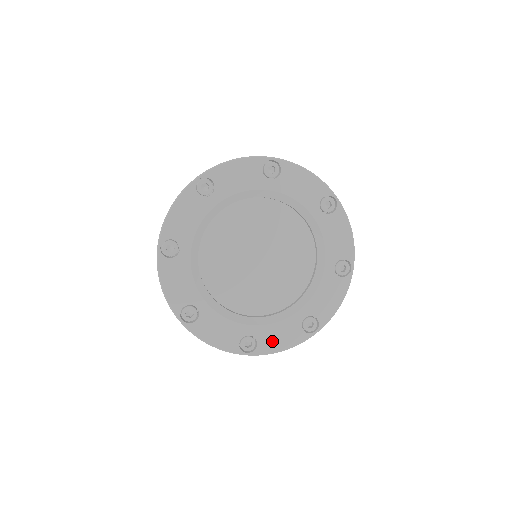
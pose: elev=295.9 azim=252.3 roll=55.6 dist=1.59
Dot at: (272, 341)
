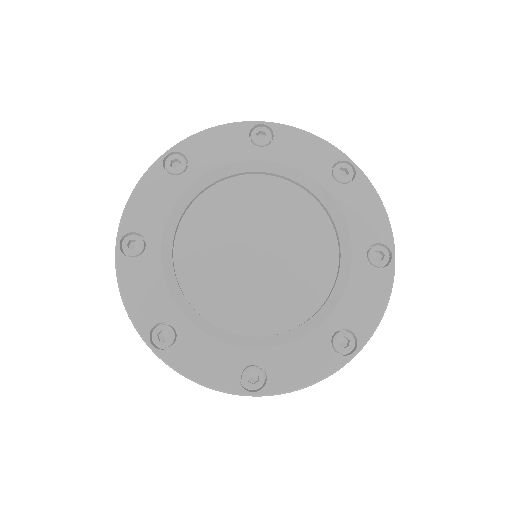
Dot at: (193, 357)
